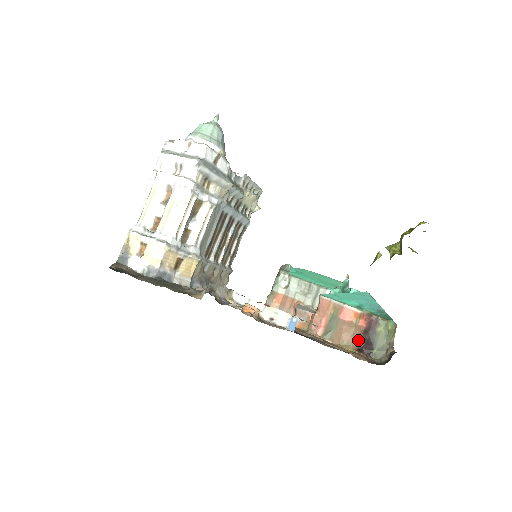
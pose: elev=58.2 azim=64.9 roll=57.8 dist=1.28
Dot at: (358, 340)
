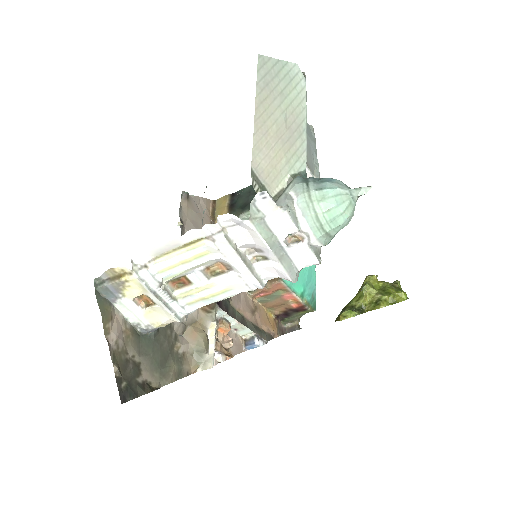
Dot at: (281, 310)
